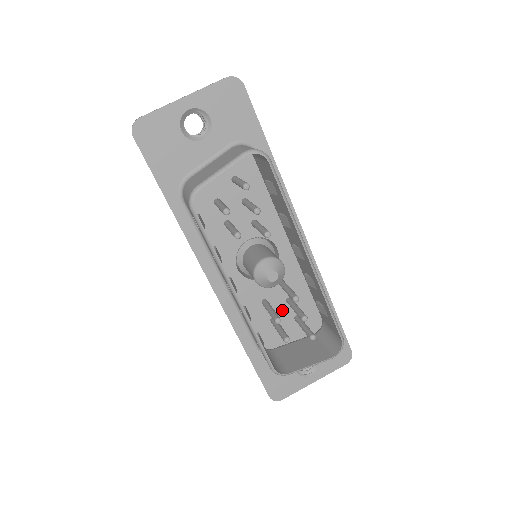
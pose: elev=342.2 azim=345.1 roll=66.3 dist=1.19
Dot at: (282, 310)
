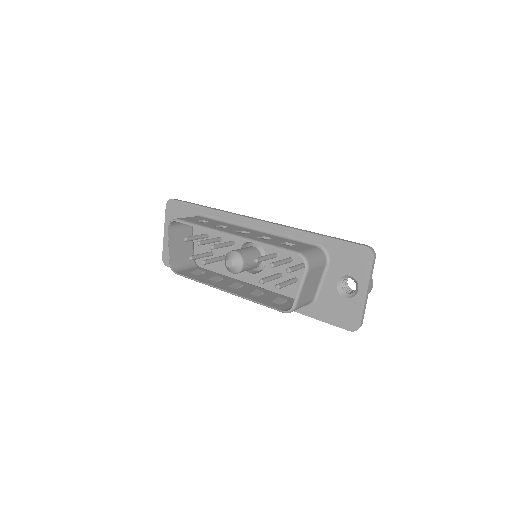
Dot at: occluded
